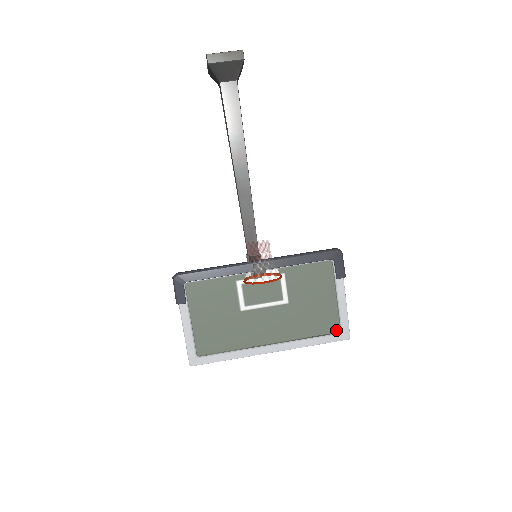
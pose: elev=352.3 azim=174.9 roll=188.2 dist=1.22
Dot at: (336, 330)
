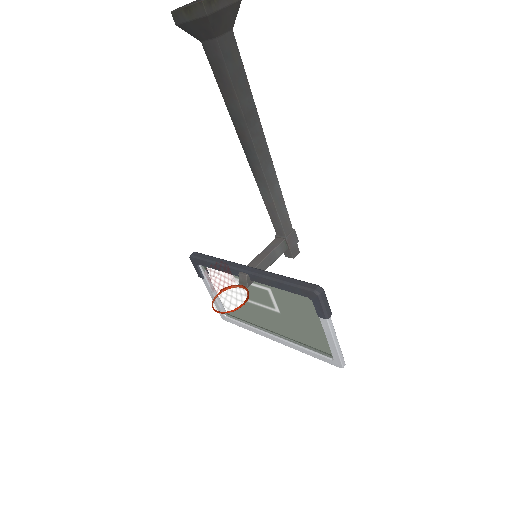
Dot at: (329, 355)
